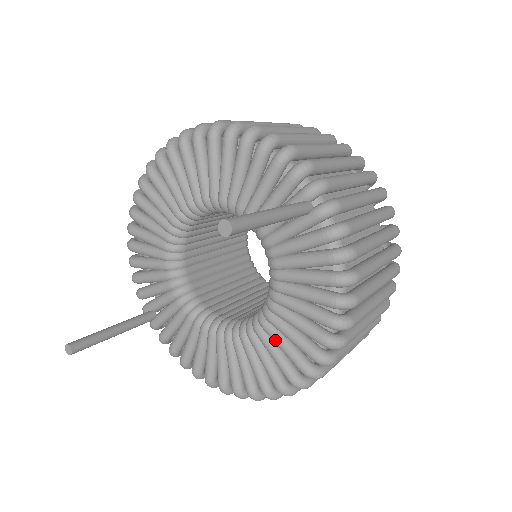
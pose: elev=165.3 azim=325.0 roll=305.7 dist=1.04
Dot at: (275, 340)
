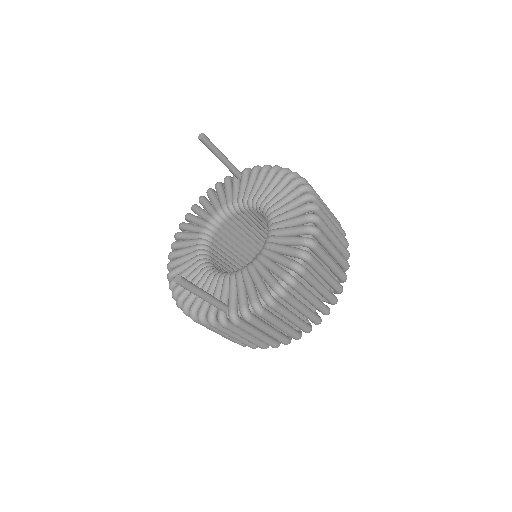
Dot at: (281, 209)
